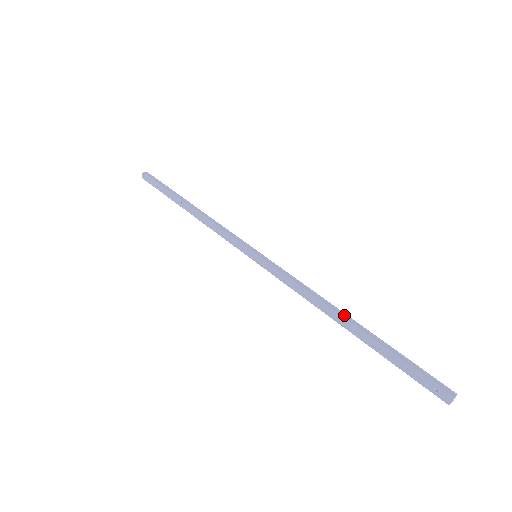
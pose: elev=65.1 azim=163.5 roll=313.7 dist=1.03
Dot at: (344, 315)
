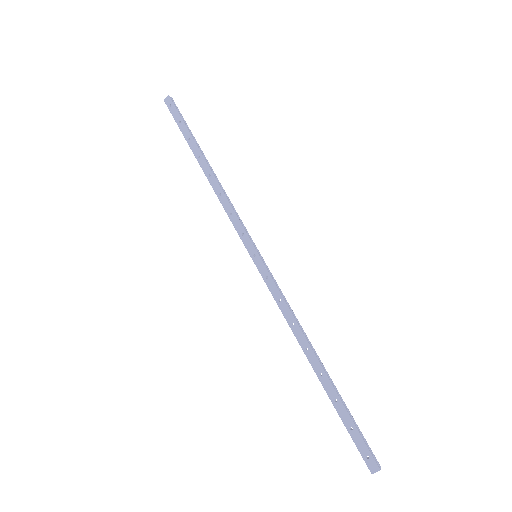
Dot at: (317, 356)
